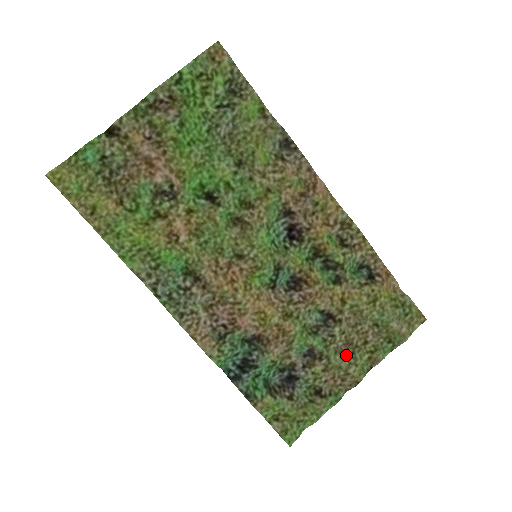
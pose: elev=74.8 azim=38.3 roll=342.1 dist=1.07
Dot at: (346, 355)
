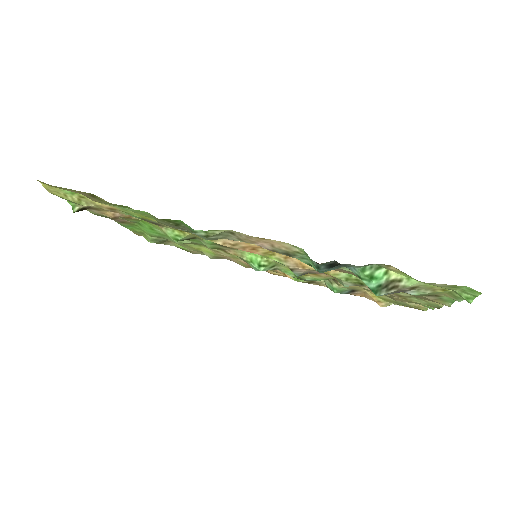
Dot at: occluded
